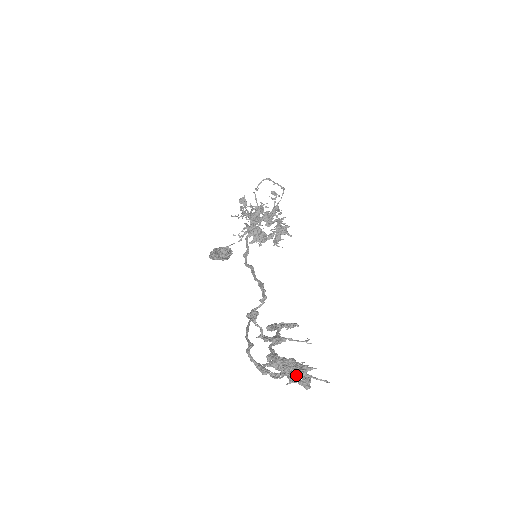
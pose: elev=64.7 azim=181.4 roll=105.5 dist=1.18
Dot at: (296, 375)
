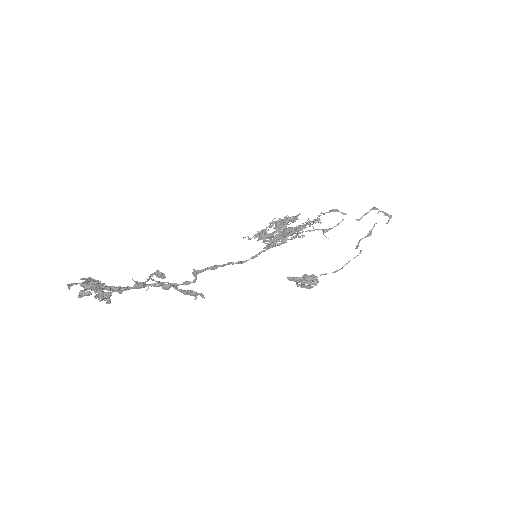
Dot at: (86, 289)
